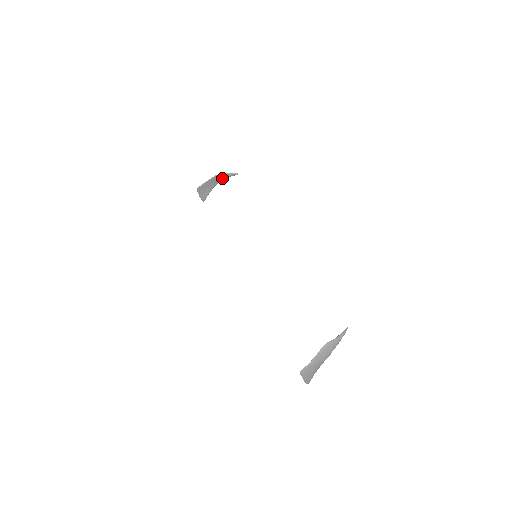
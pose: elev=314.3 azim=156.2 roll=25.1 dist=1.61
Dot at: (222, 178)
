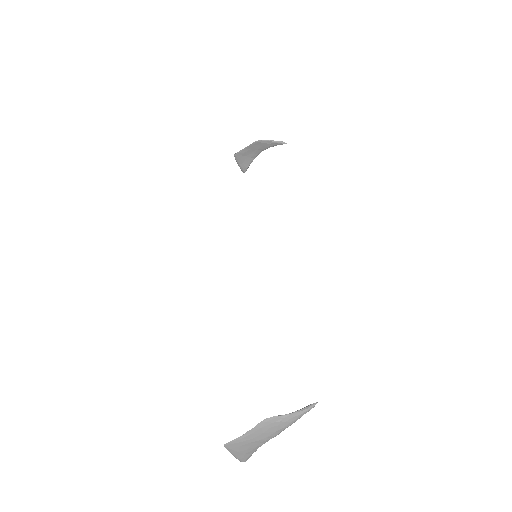
Dot at: (266, 146)
